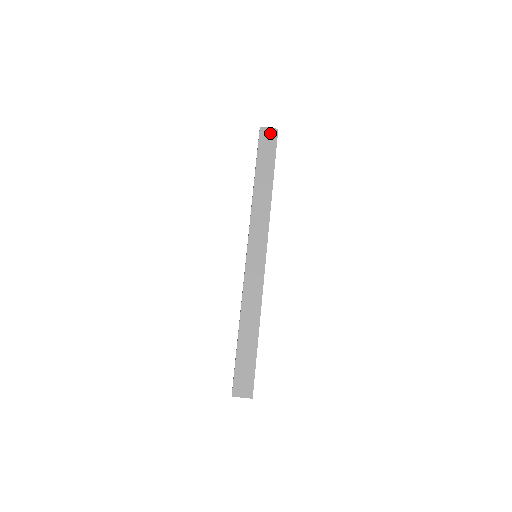
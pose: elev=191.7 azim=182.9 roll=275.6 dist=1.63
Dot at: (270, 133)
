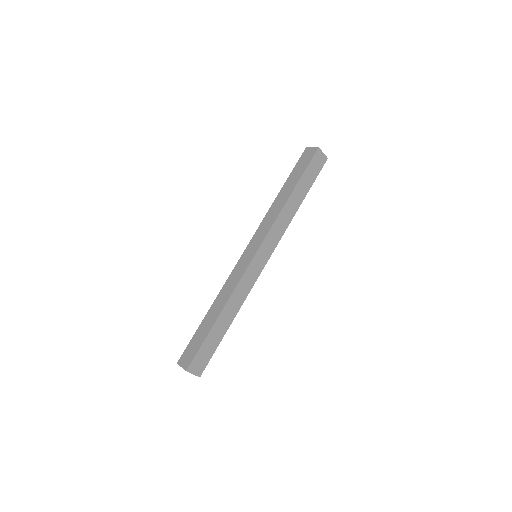
Dot at: (311, 151)
